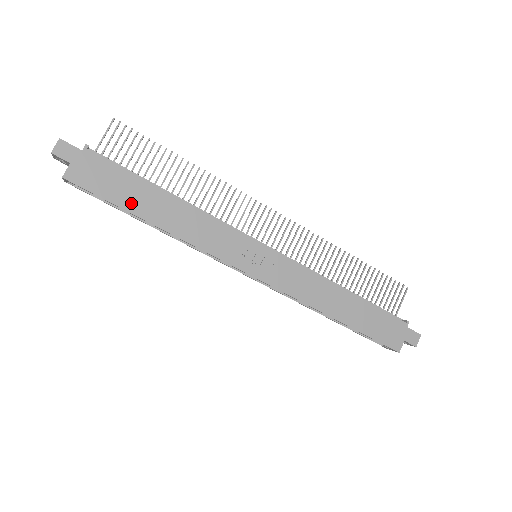
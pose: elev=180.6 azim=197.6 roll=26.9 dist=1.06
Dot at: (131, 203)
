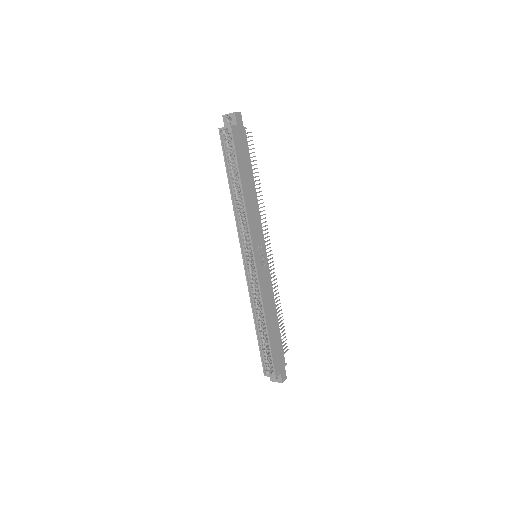
Dot at: (242, 169)
